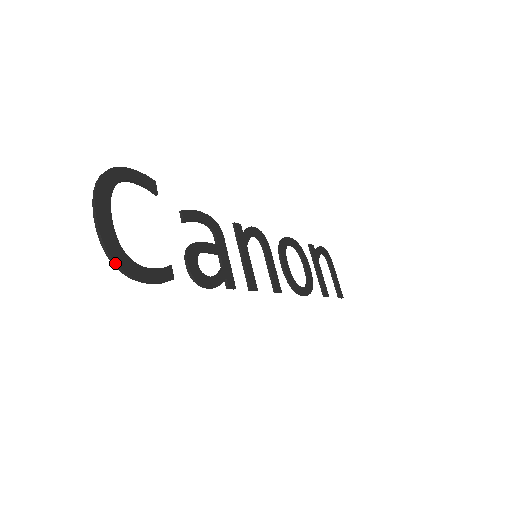
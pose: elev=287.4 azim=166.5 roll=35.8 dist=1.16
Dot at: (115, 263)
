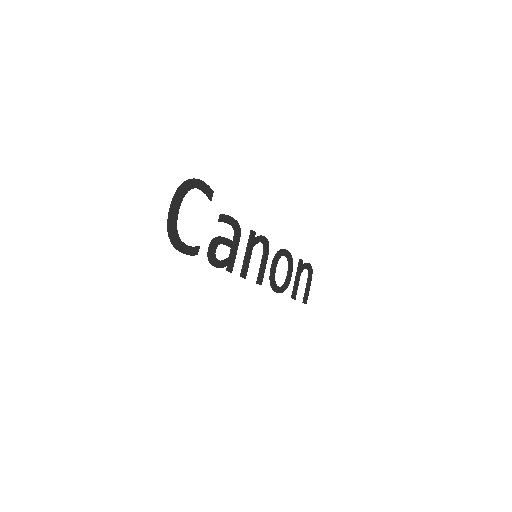
Dot at: (170, 237)
